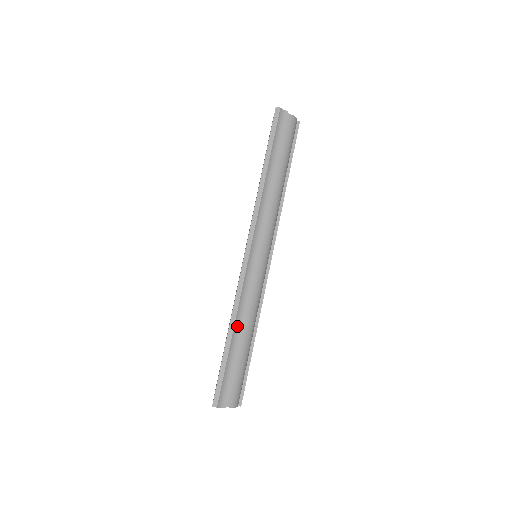
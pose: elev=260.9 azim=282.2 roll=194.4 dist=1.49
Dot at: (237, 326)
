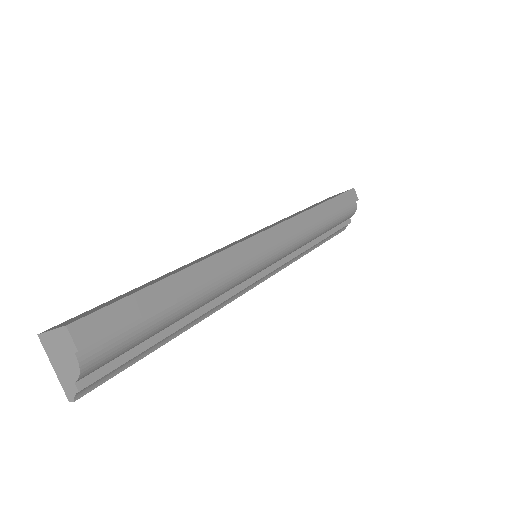
Dot at: (309, 250)
